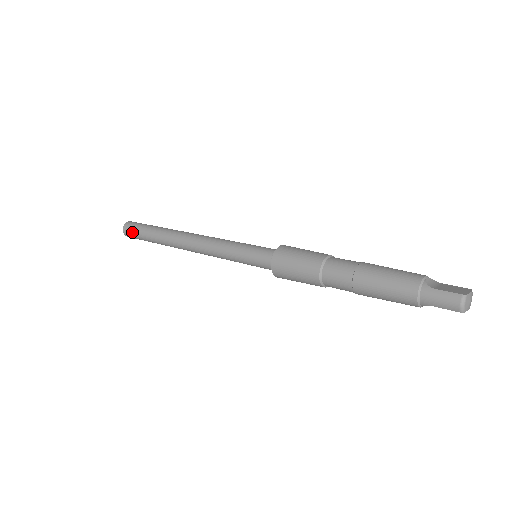
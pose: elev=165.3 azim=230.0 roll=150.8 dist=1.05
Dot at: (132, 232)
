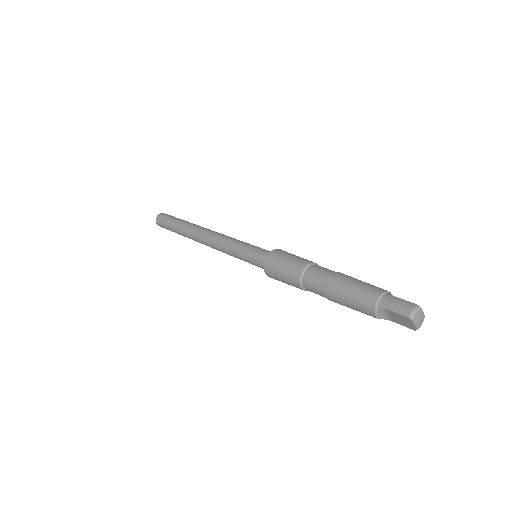
Dot at: (165, 217)
